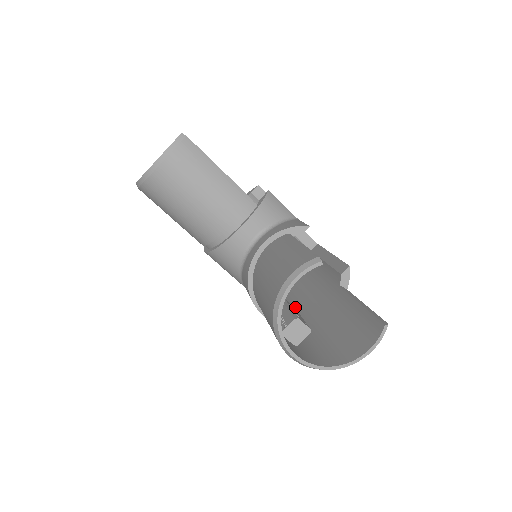
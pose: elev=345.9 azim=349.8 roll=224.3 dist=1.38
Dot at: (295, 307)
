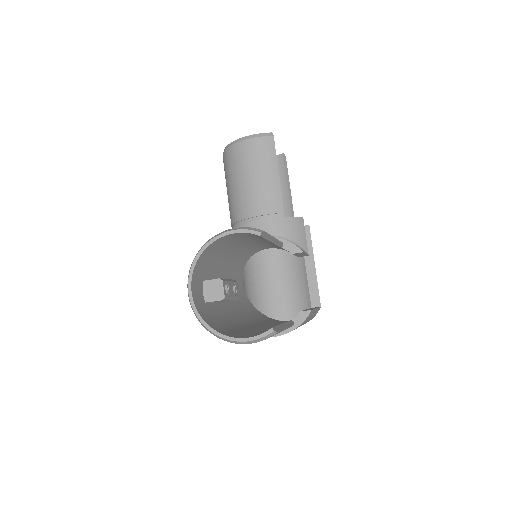
Dot at: (253, 319)
